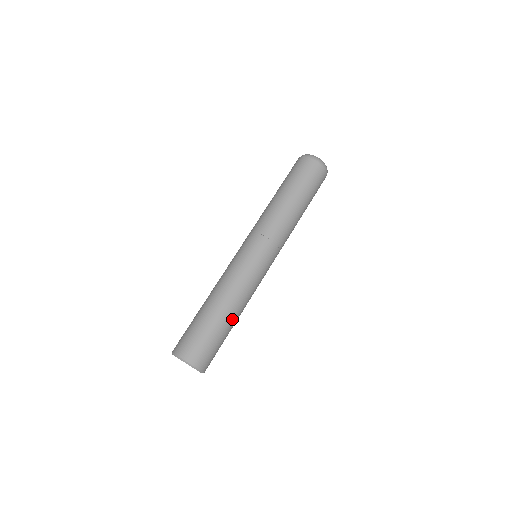
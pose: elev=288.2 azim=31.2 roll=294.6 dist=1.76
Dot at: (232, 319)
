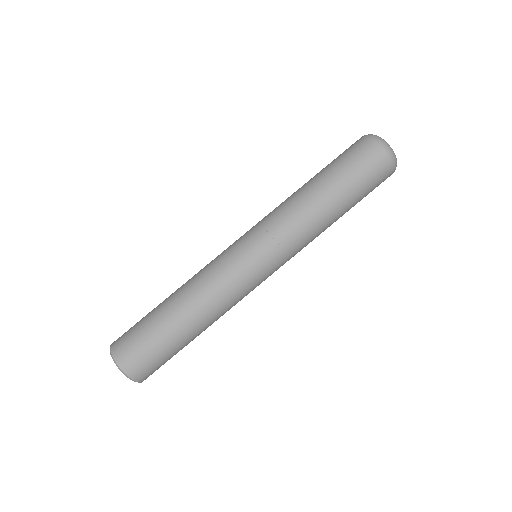
Dot at: (200, 333)
